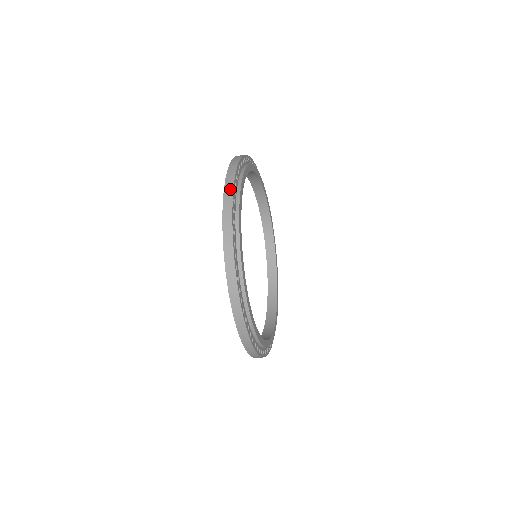
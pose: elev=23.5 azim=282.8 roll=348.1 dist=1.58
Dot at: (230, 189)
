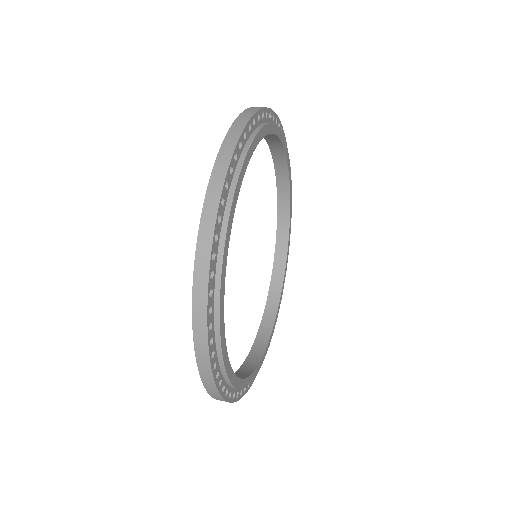
Dot at: occluded
